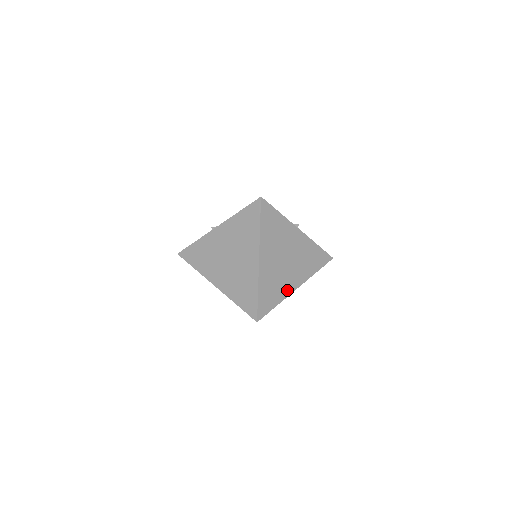
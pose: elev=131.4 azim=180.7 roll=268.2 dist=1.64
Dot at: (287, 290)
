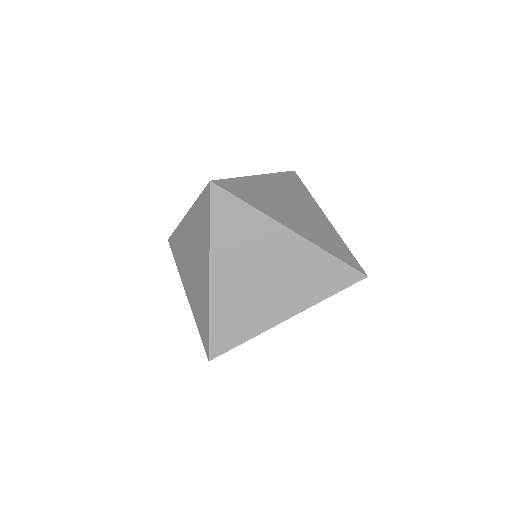
Dot at: occluded
